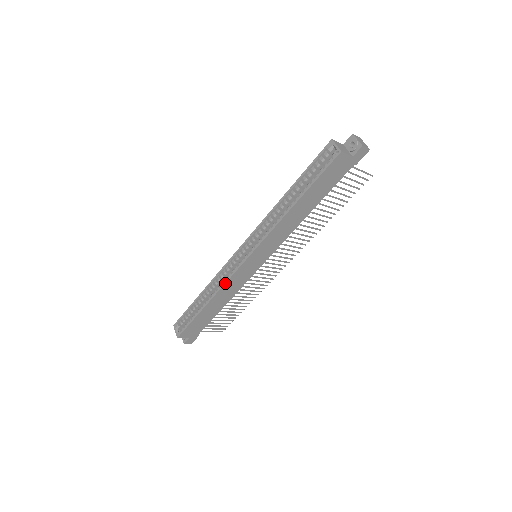
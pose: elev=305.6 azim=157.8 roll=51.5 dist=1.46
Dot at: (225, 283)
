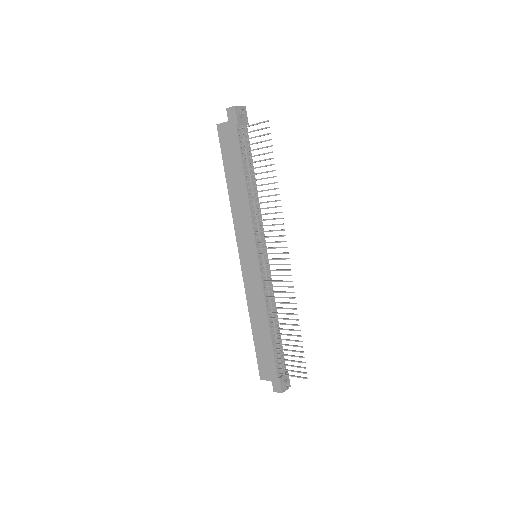
Dot at: (245, 292)
